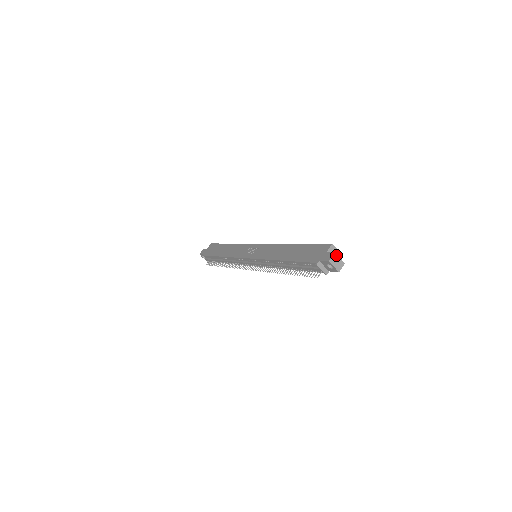
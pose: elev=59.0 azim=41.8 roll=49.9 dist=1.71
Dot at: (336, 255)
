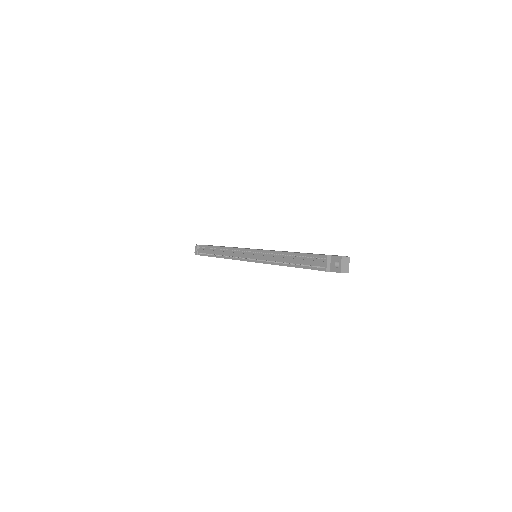
Dot at: (349, 259)
